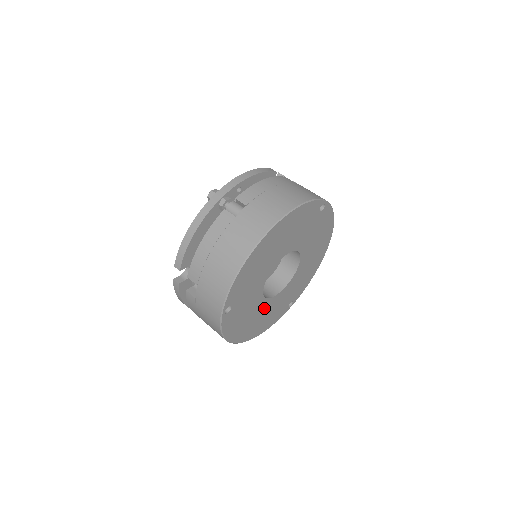
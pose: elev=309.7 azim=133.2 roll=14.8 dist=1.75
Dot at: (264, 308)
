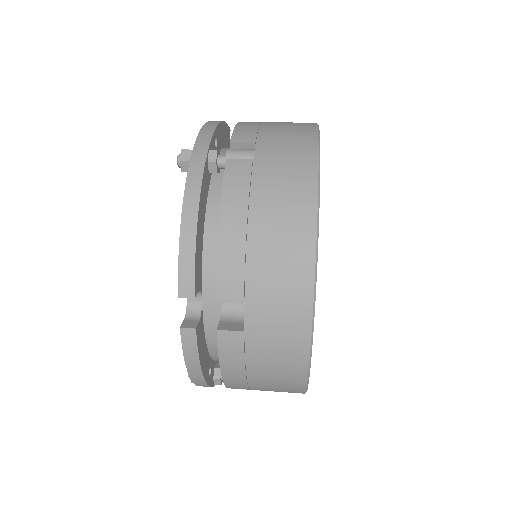
Dot at: occluded
